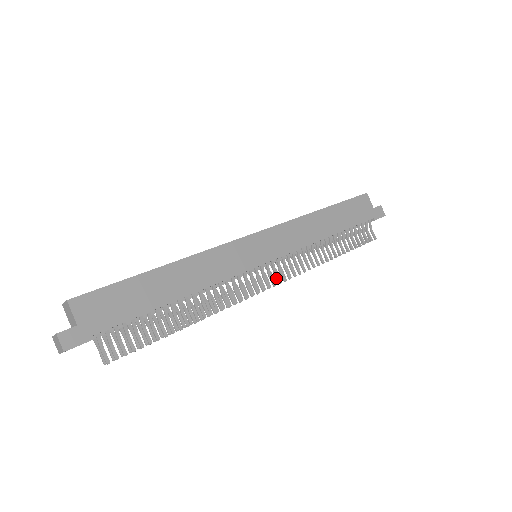
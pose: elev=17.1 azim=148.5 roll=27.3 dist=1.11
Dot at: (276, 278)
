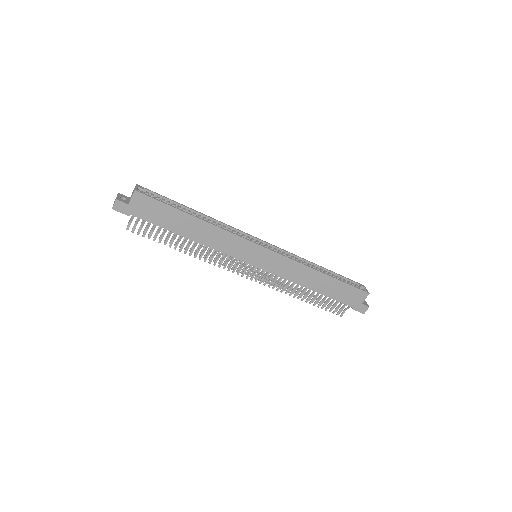
Dot at: (252, 276)
